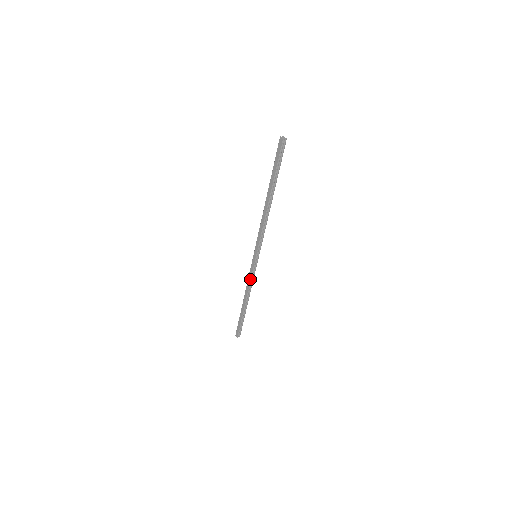
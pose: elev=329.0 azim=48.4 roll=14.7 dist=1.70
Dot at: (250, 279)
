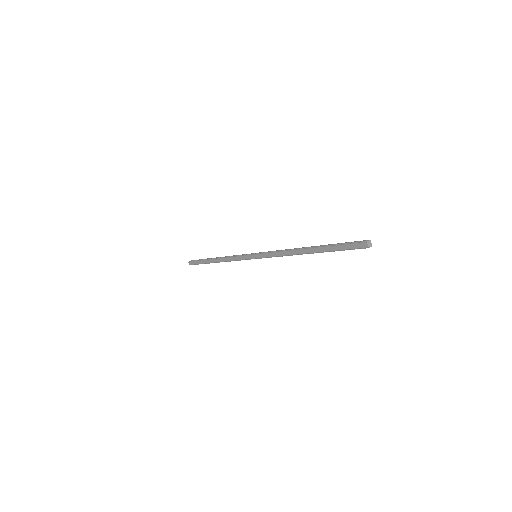
Dot at: (236, 260)
